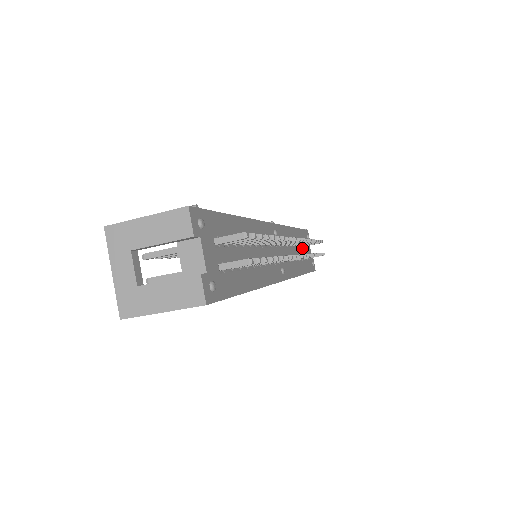
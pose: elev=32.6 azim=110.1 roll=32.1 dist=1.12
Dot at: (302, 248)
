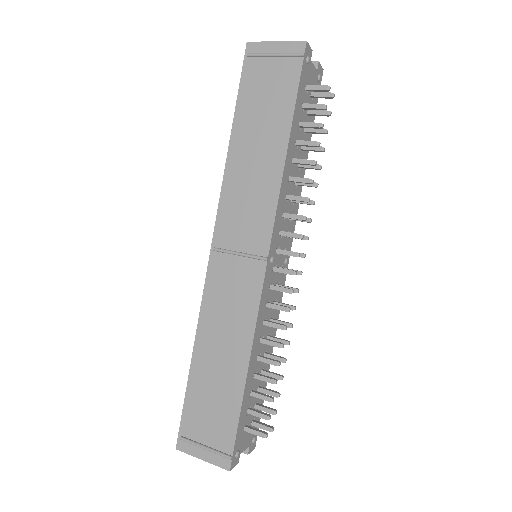
Dot at: (301, 126)
